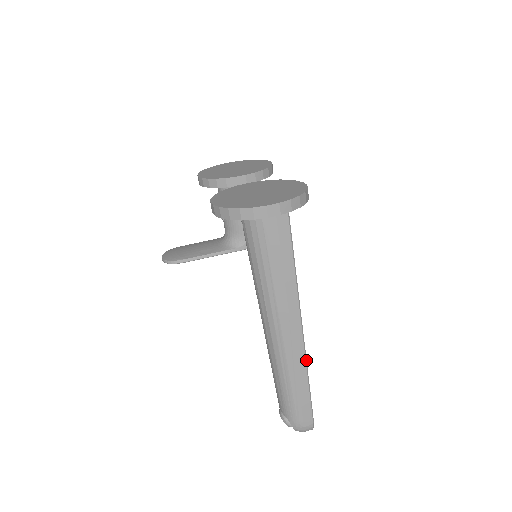
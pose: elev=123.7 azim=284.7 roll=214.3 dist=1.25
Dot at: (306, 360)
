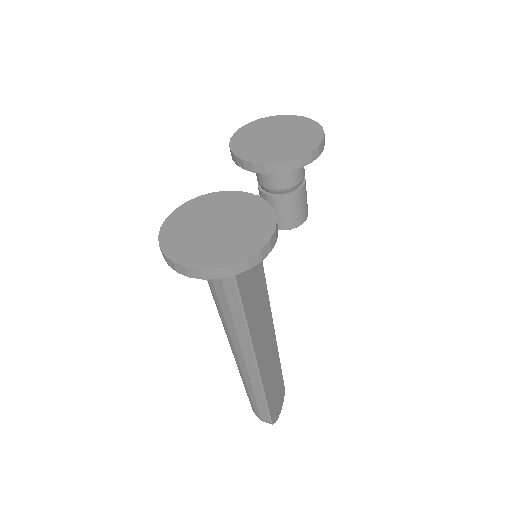
Dot at: (262, 382)
